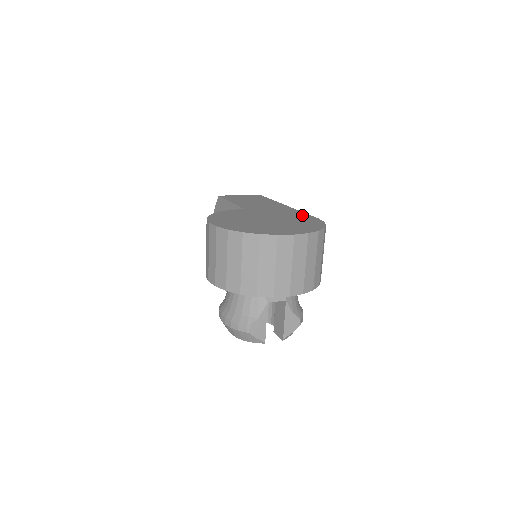
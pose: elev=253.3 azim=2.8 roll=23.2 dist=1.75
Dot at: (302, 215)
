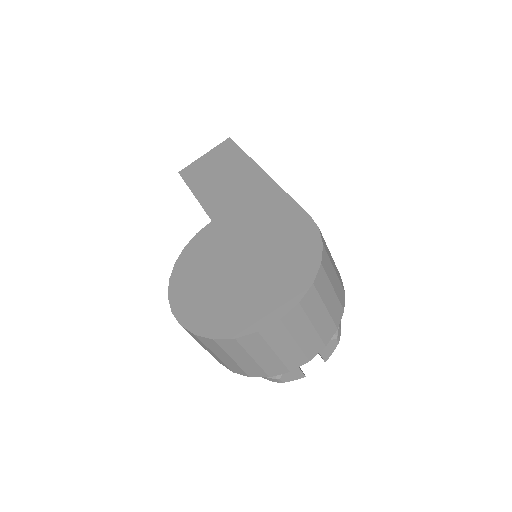
Dot at: (288, 213)
